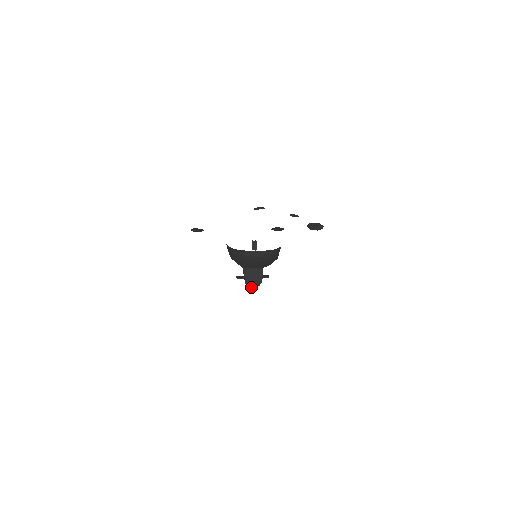
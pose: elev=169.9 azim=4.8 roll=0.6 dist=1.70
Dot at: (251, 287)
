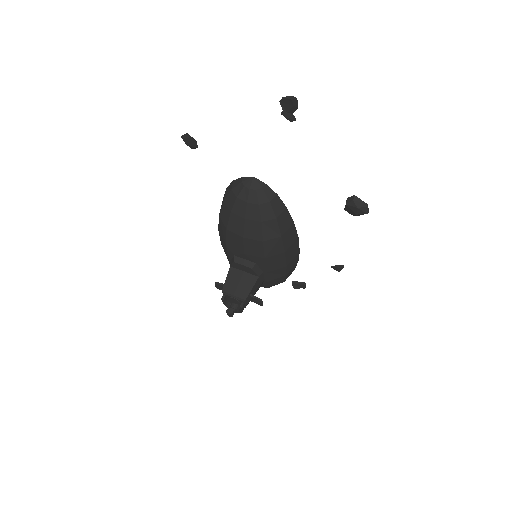
Dot at: (229, 307)
